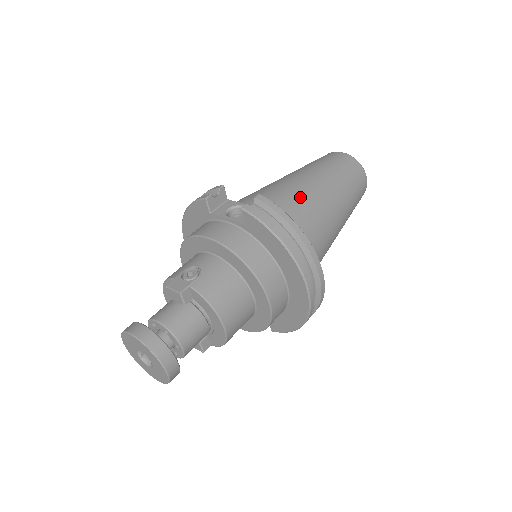
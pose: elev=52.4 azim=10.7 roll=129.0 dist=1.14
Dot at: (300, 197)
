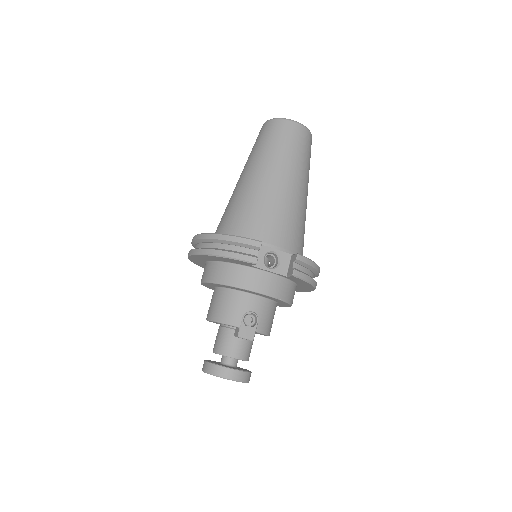
Dot at: (298, 215)
